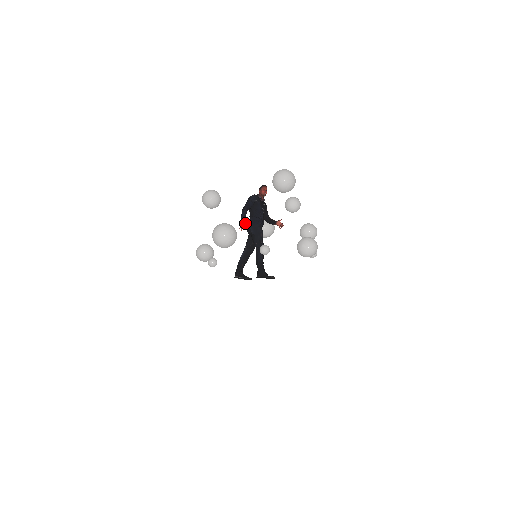
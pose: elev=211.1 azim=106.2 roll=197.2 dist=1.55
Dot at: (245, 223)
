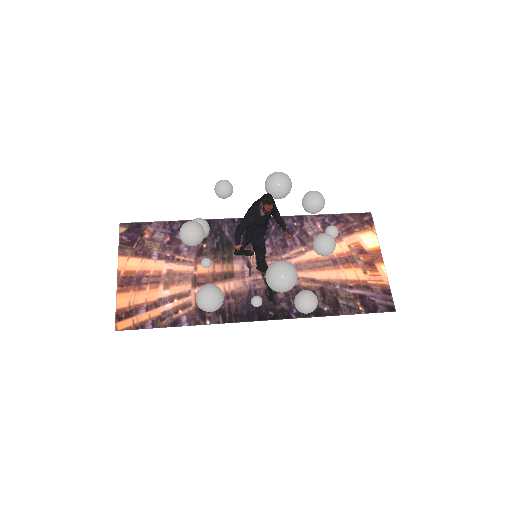
Dot at: (240, 246)
